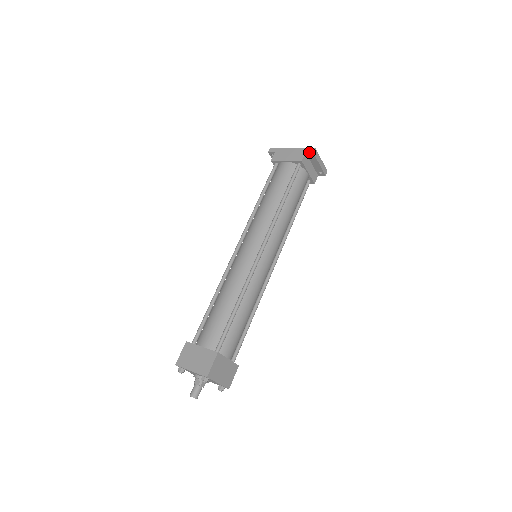
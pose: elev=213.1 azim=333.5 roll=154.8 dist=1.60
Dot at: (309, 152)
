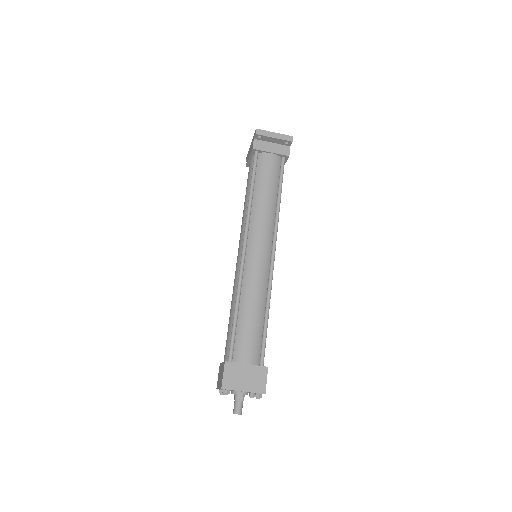
Dot at: (254, 136)
